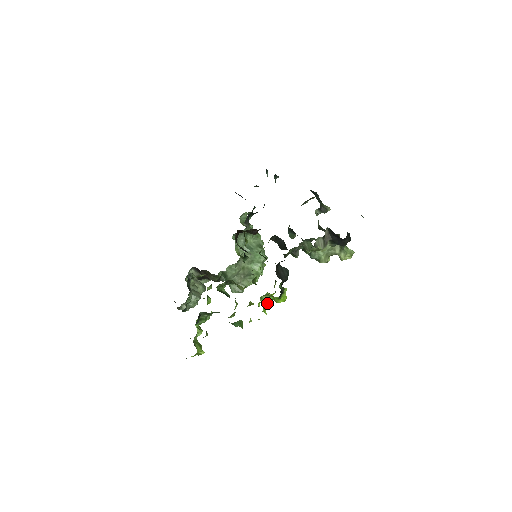
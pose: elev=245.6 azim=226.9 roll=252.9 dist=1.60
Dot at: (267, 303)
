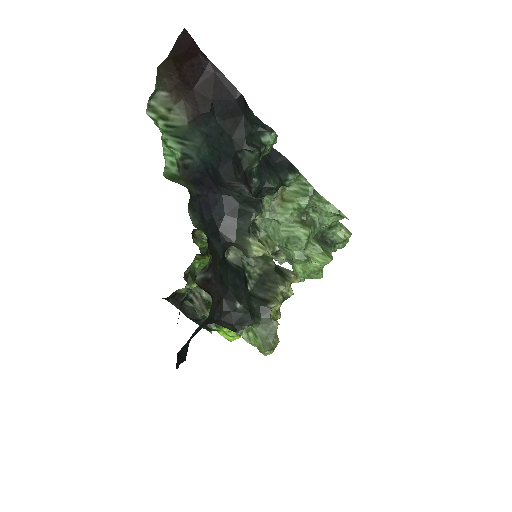
Dot at: occluded
